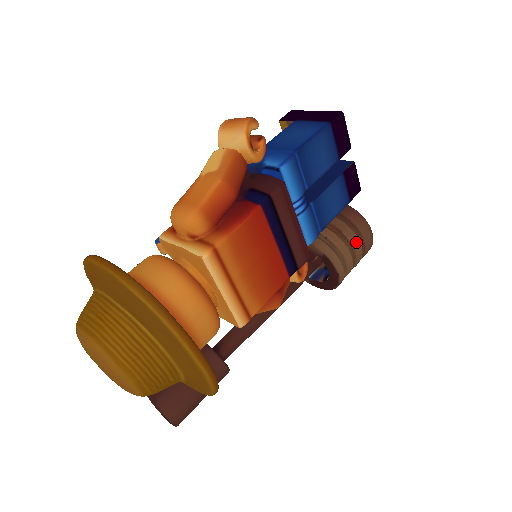
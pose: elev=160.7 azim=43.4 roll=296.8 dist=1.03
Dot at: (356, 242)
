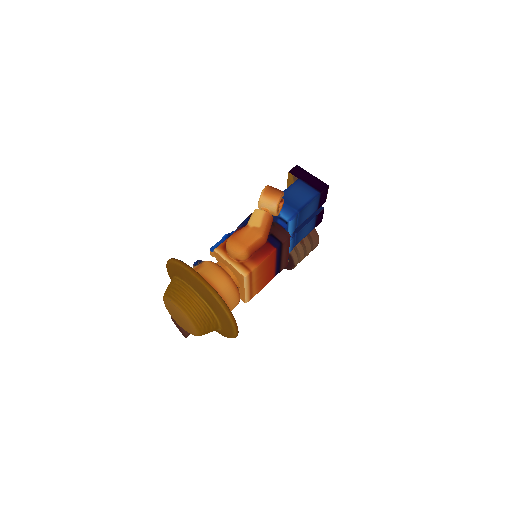
Dot at: (309, 248)
